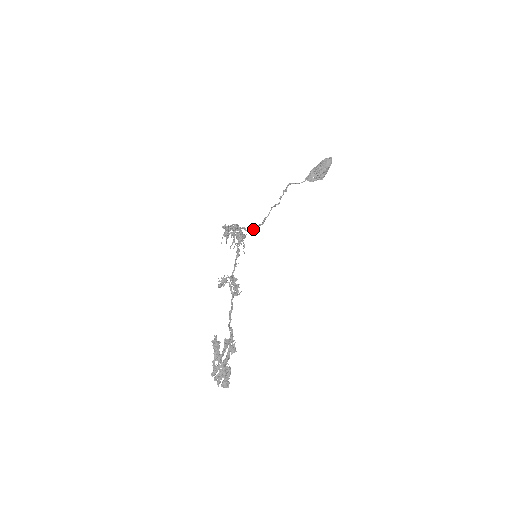
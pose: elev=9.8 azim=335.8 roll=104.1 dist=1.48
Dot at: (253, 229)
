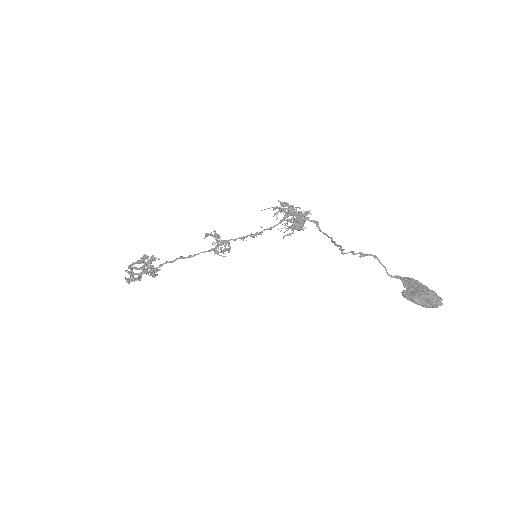
Dot at: (325, 233)
